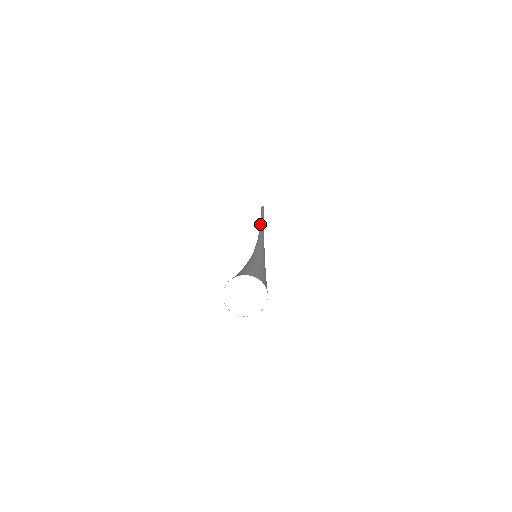
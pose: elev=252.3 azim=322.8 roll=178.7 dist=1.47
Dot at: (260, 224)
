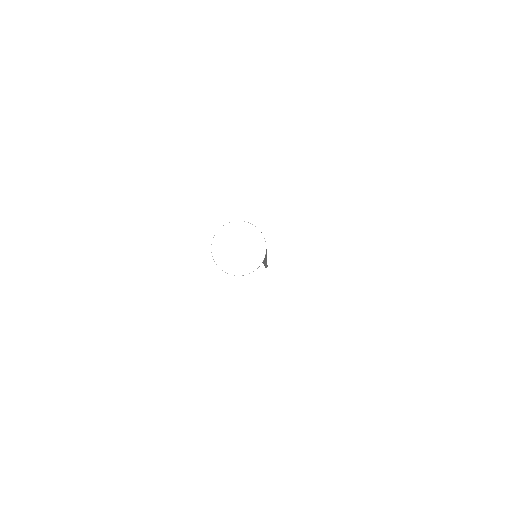
Dot at: occluded
